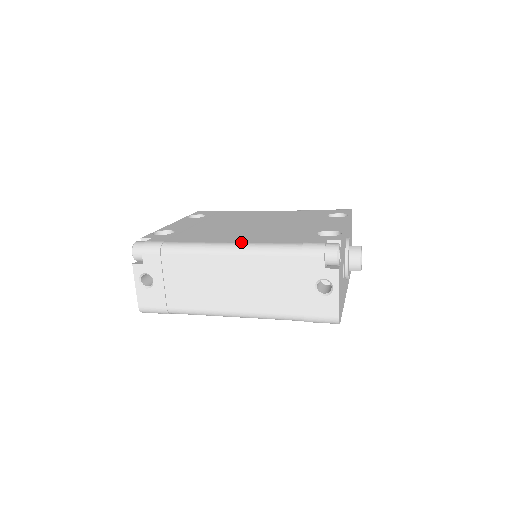
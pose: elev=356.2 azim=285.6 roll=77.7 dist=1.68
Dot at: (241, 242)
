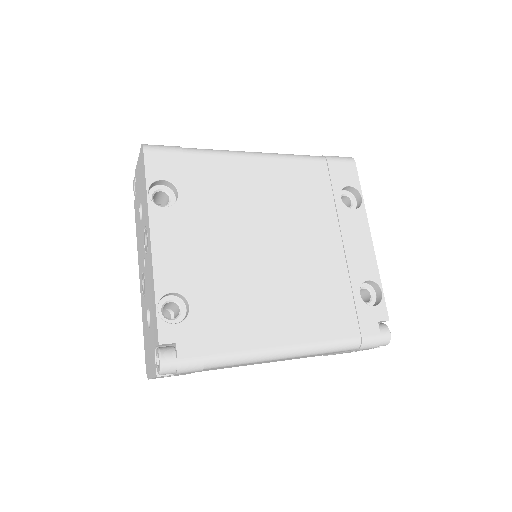
Dot at: (300, 343)
